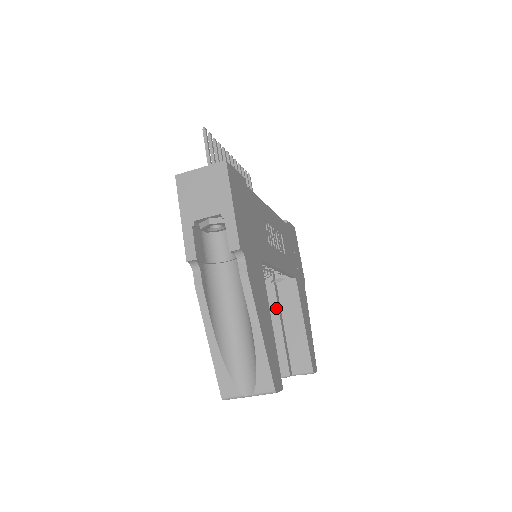
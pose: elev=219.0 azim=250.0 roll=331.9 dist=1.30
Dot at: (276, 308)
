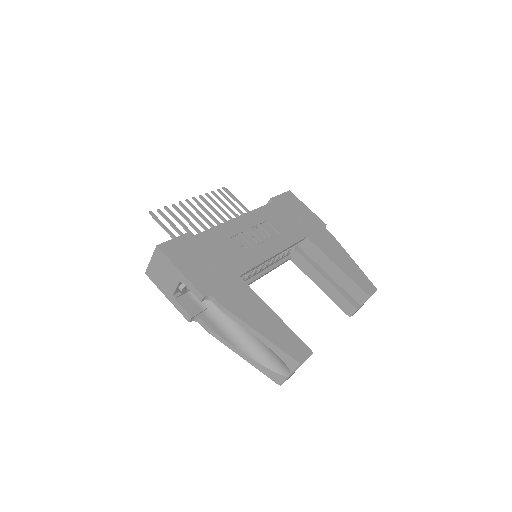
Dot at: (312, 268)
